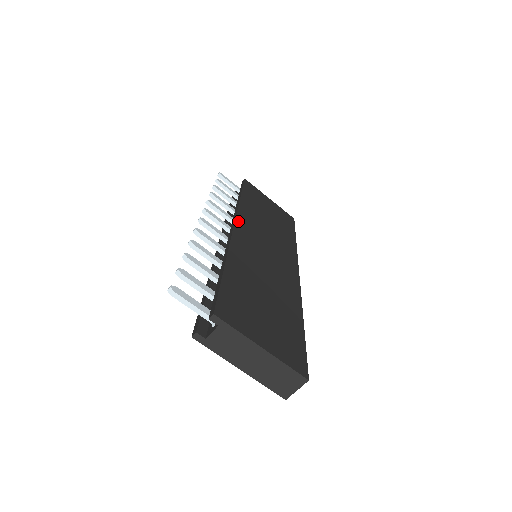
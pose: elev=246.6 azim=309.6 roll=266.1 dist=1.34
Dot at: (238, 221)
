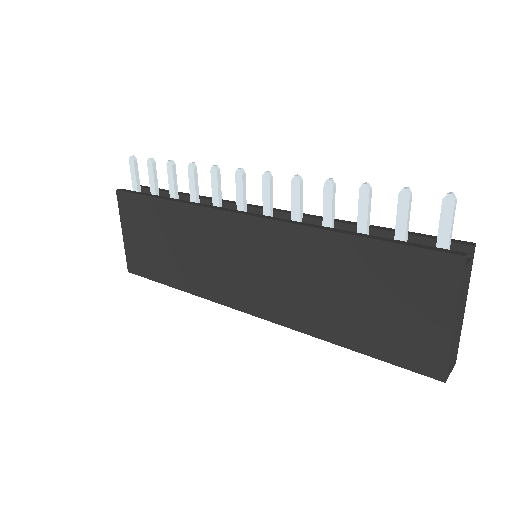
Dot at: occluded
